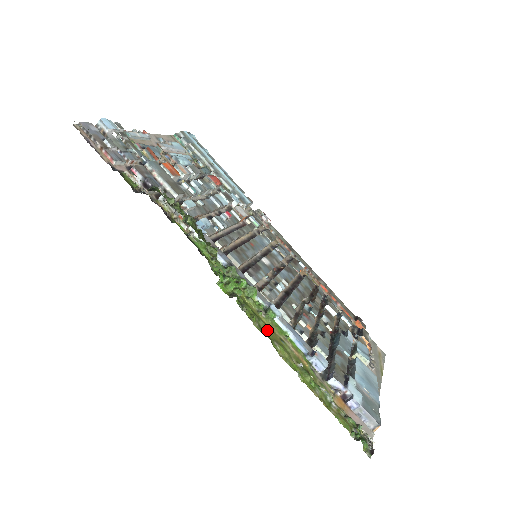
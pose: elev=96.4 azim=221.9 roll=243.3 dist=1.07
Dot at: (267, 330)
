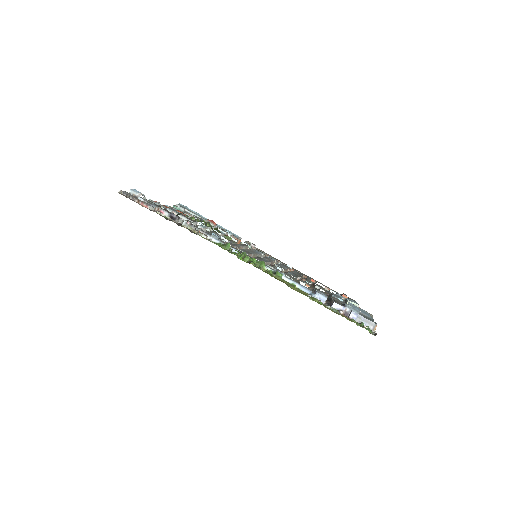
Dot at: (279, 280)
